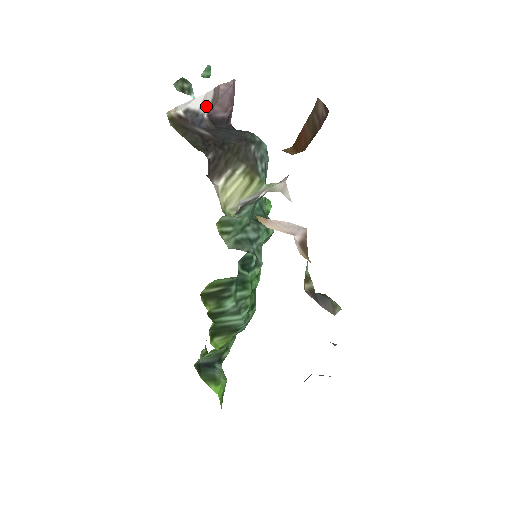
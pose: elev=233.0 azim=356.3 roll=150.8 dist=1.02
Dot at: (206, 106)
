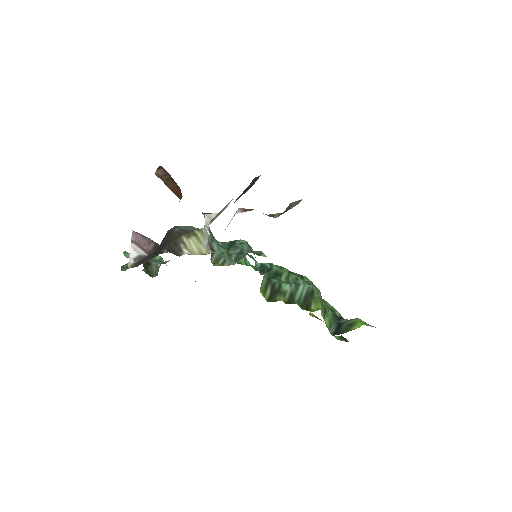
Dot at: (140, 251)
